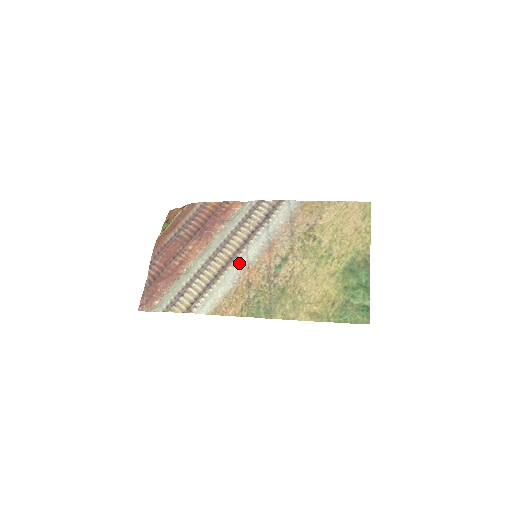
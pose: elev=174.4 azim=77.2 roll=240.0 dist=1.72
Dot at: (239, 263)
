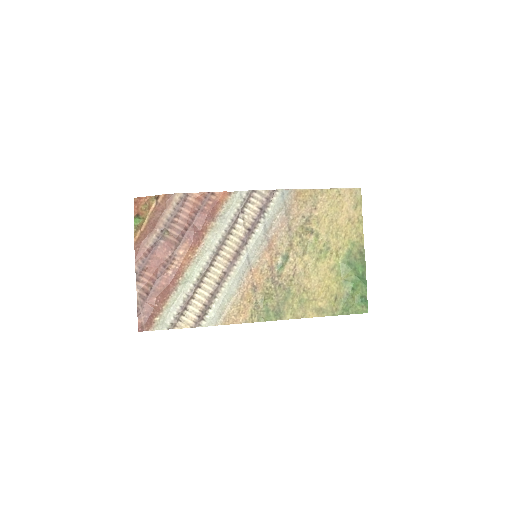
Dot at: (241, 267)
